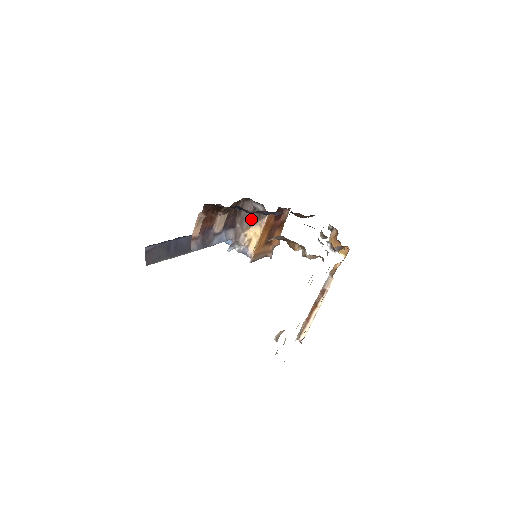
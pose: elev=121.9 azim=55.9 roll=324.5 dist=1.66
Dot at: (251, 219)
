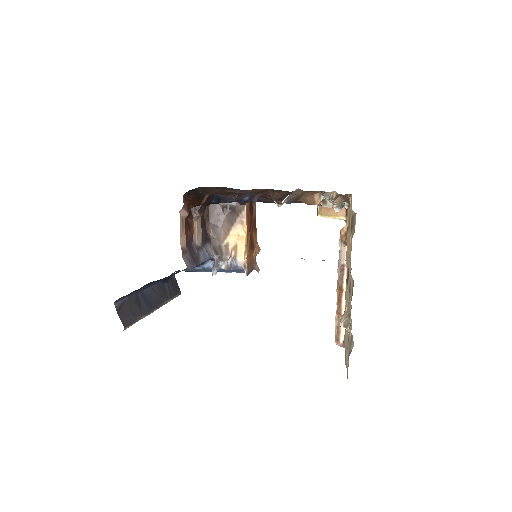
Dot at: (226, 222)
